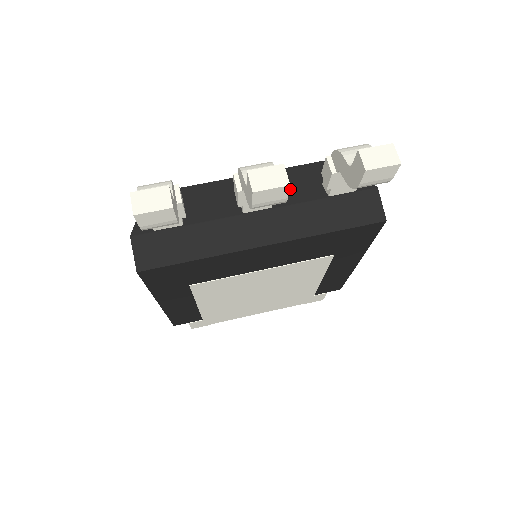
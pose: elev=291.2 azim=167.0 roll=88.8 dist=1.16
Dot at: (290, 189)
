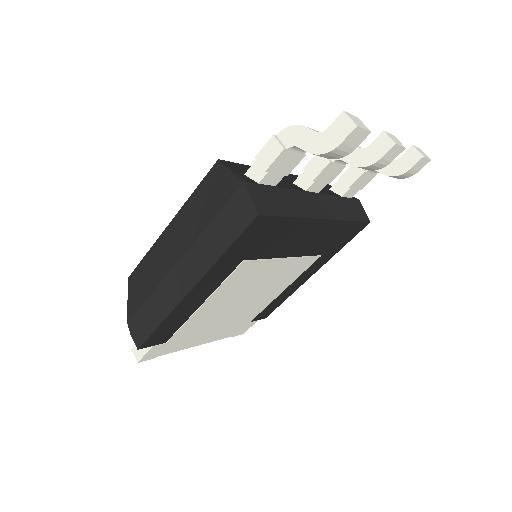
Dot at: occluded
